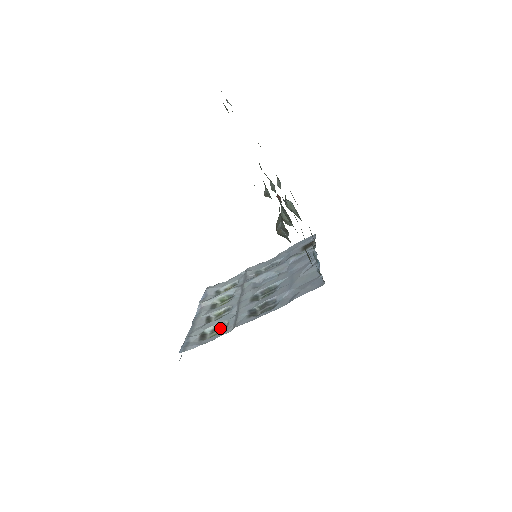
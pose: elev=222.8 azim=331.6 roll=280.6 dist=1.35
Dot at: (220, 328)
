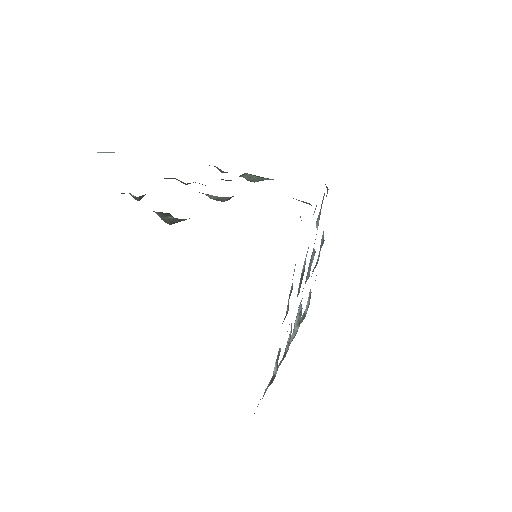
Dot at: occluded
